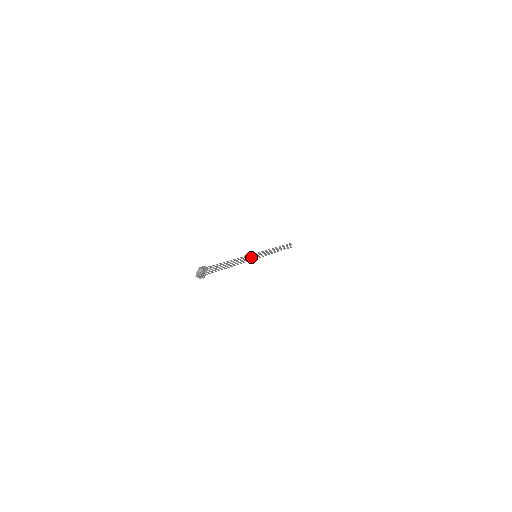
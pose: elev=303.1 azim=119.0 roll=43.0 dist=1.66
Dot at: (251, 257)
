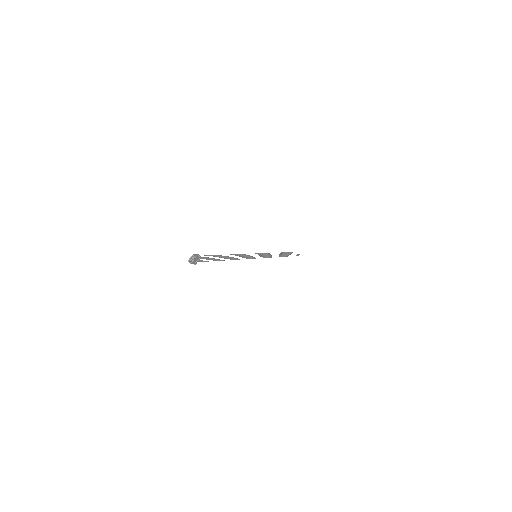
Dot at: (250, 256)
